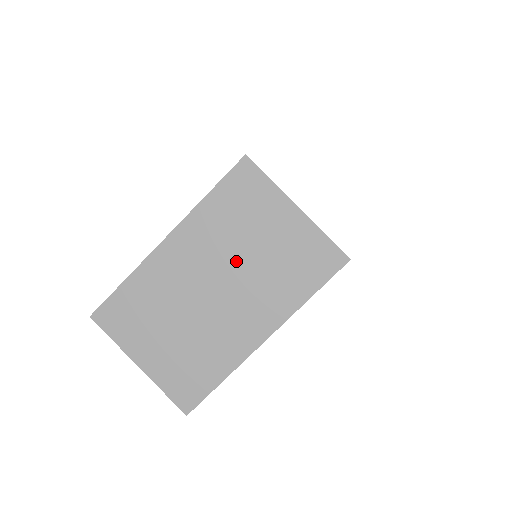
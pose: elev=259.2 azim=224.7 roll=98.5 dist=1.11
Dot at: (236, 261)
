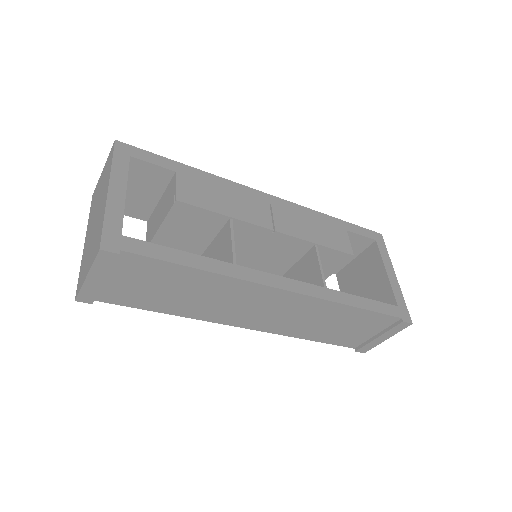
Dot at: (97, 204)
